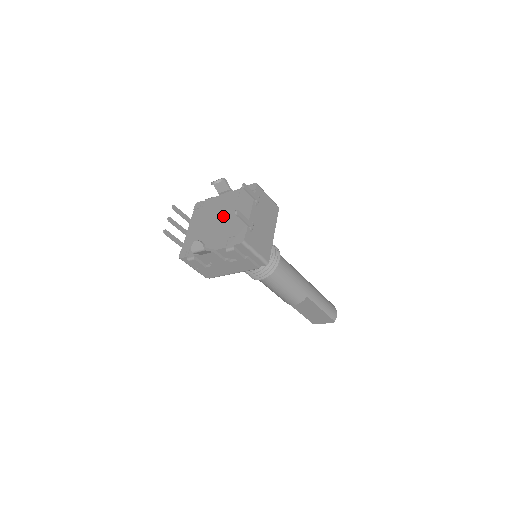
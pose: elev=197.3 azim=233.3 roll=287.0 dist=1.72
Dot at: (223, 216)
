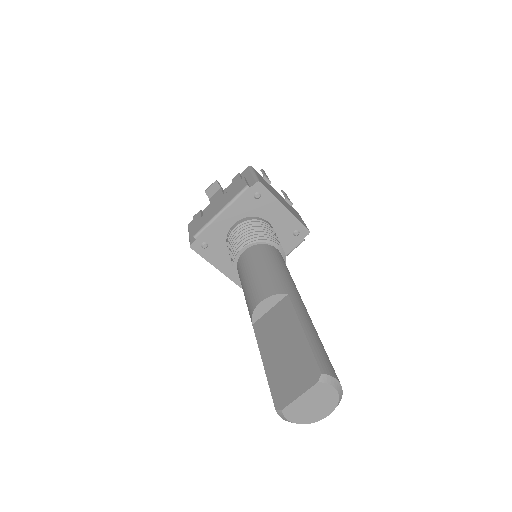
Dot at: occluded
